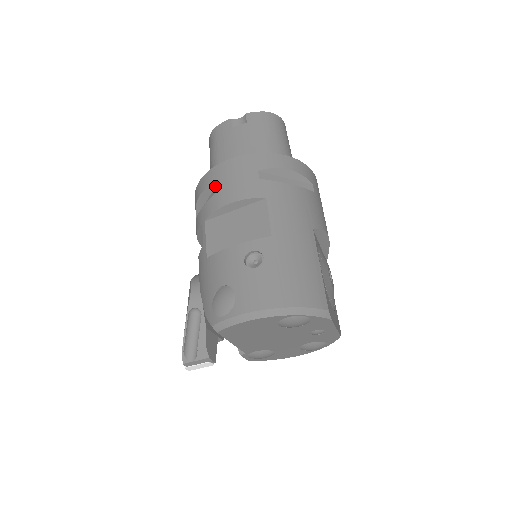
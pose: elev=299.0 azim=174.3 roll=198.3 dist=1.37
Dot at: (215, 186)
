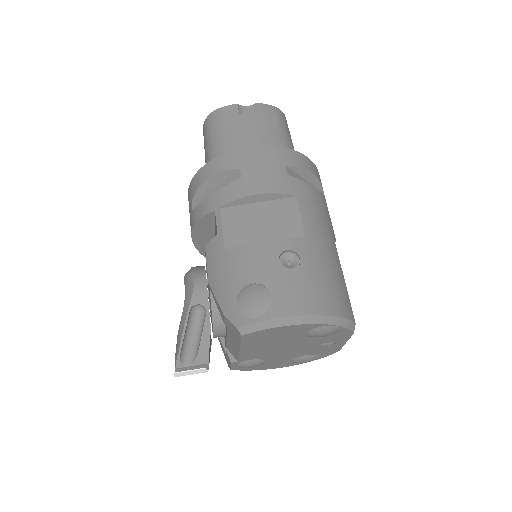
Dot at: (234, 172)
